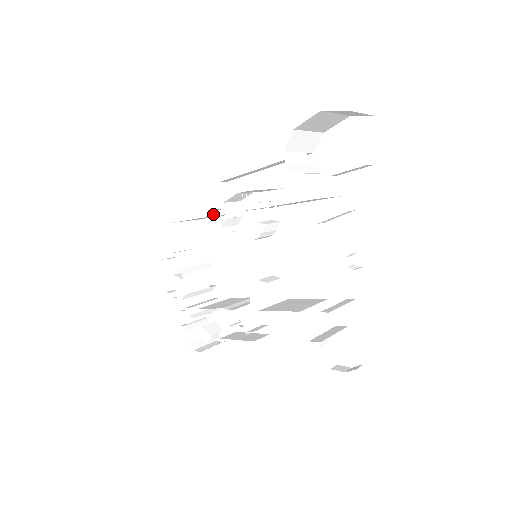
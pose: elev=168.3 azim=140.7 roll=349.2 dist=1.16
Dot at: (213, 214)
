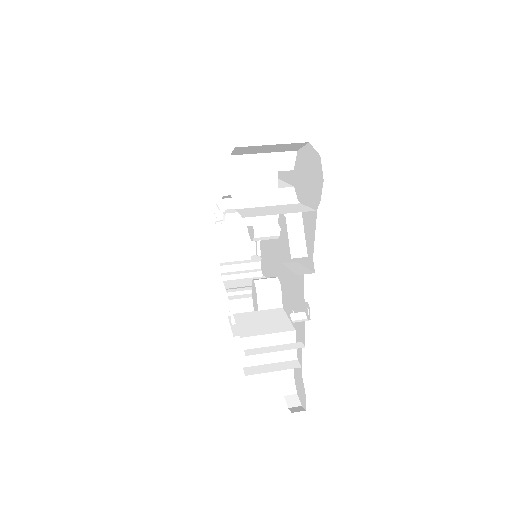
Dot at: occluded
